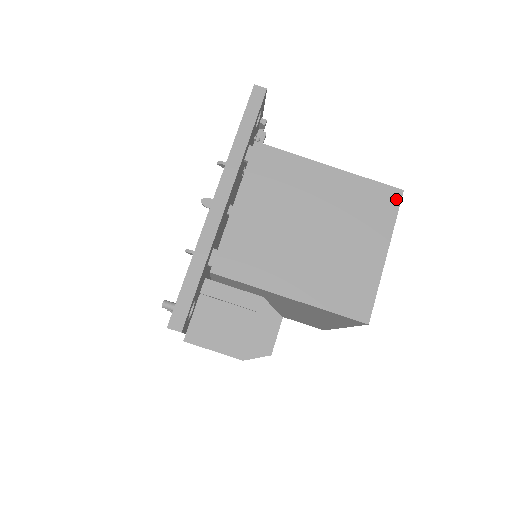
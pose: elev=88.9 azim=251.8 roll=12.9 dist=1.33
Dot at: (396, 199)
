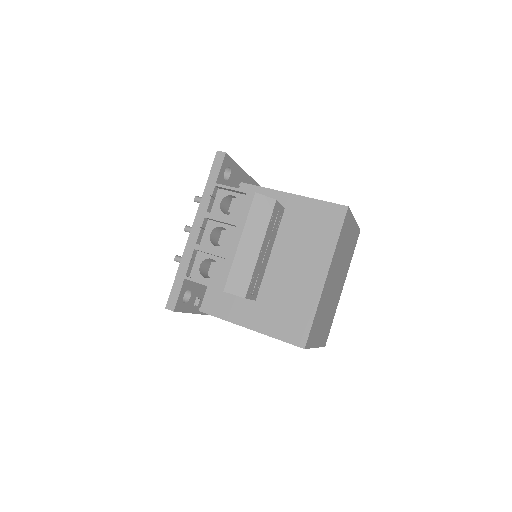
Dot at: occluded
